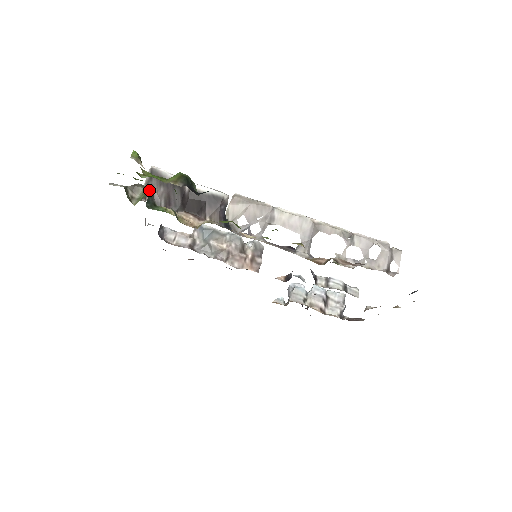
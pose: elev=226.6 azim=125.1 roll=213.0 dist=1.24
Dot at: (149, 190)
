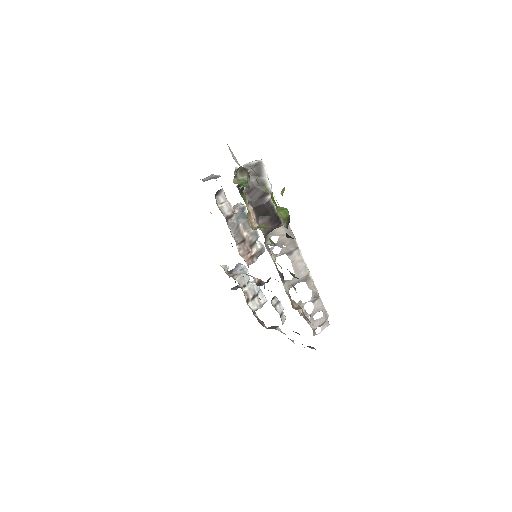
Dot at: (249, 180)
